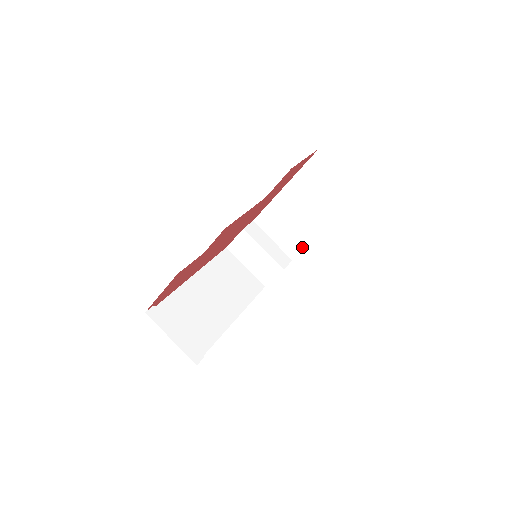
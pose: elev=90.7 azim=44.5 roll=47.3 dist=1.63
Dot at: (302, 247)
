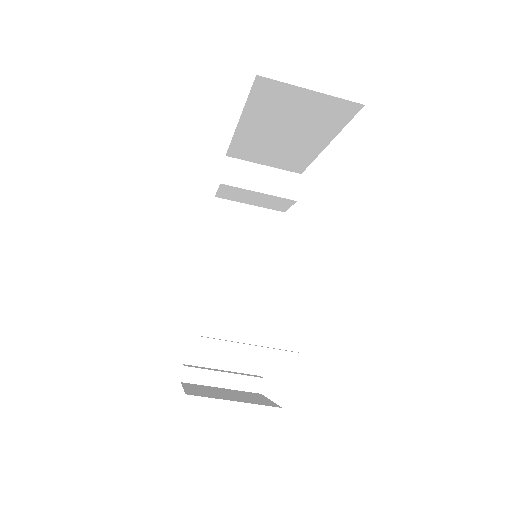
Dot at: (306, 163)
